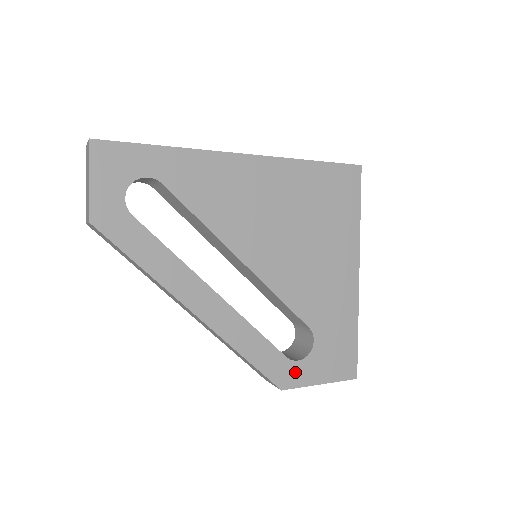
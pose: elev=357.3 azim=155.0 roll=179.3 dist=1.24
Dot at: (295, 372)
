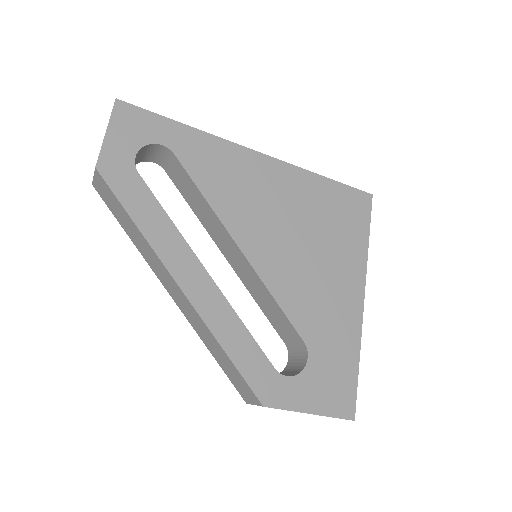
Dot at: (282, 389)
